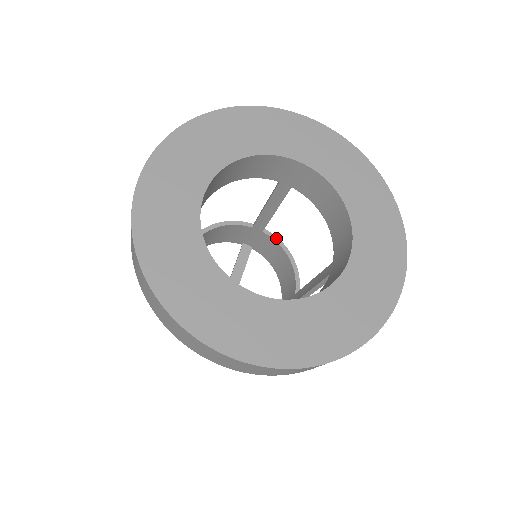
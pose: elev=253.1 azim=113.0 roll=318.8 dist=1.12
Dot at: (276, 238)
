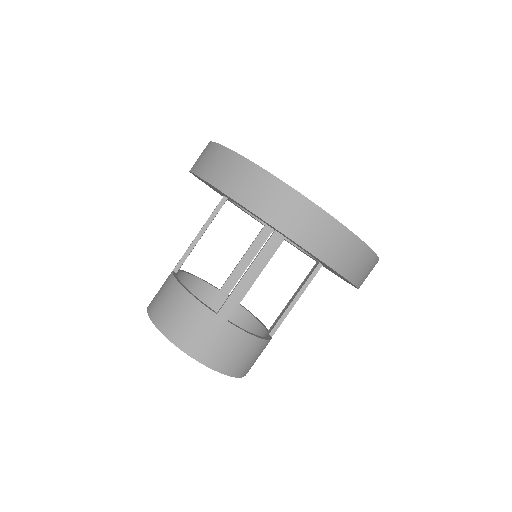
Dot at: occluded
